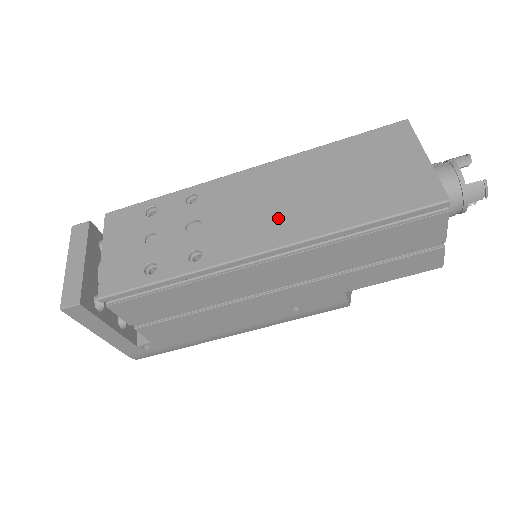
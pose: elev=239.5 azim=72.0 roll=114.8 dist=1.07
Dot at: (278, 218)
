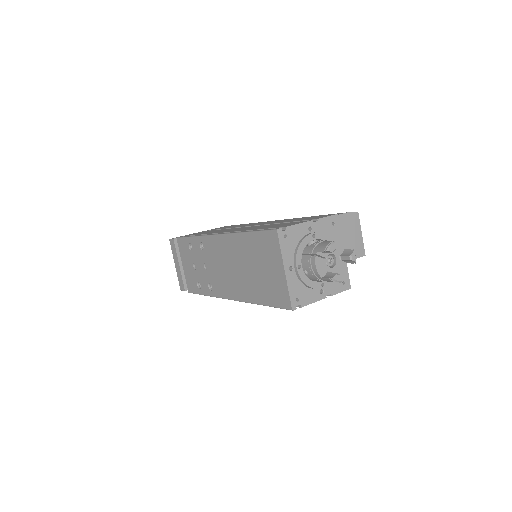
Dot at: (232, 281)
